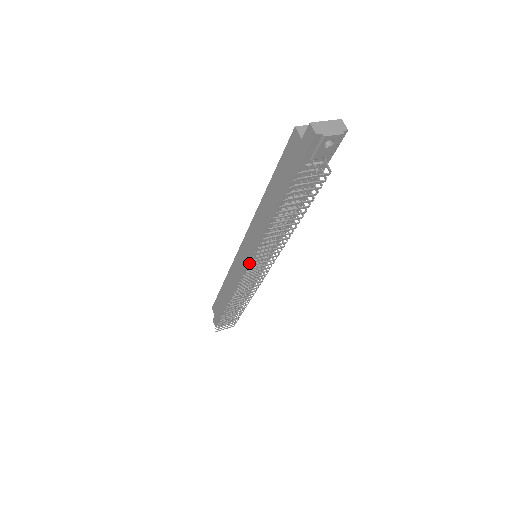
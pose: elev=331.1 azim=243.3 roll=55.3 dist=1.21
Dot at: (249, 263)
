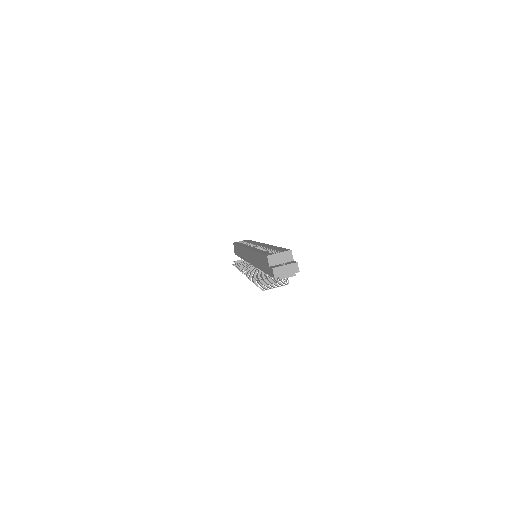
Dot at: occluded
